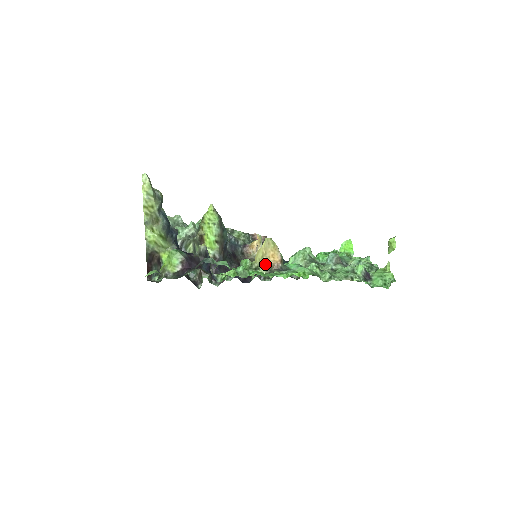
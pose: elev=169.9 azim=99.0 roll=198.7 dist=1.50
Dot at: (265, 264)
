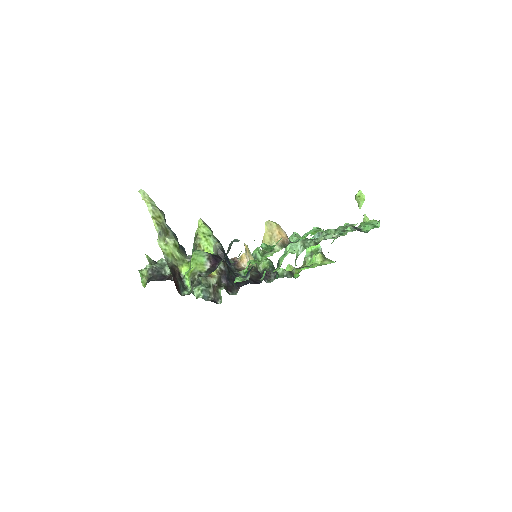
Dot at: occluded
